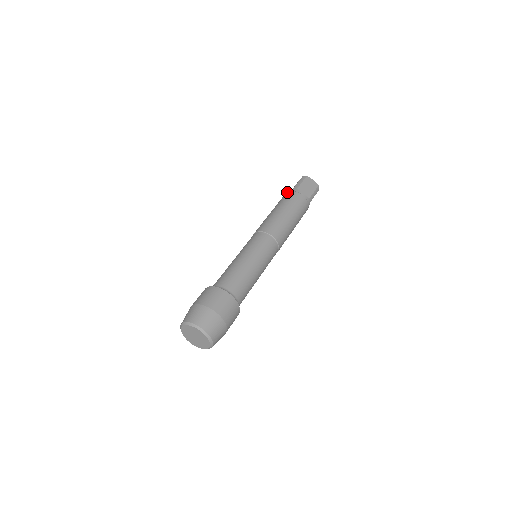
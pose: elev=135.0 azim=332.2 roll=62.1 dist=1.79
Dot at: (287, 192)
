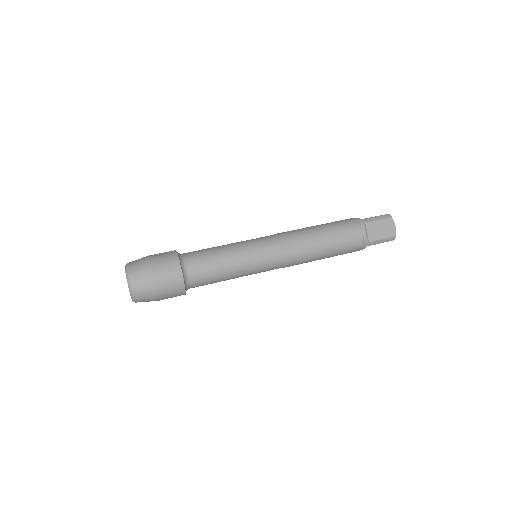
Dot at: (354, 218)
